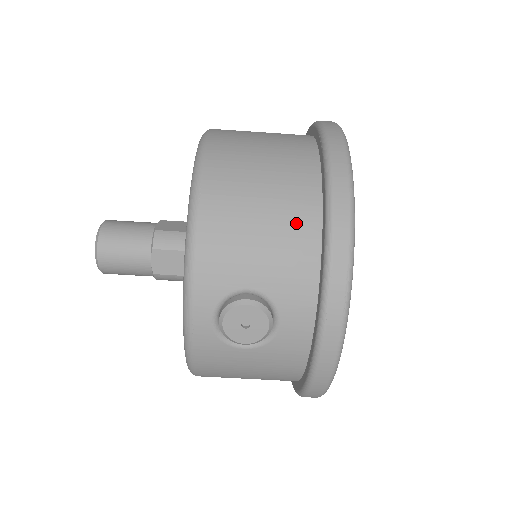
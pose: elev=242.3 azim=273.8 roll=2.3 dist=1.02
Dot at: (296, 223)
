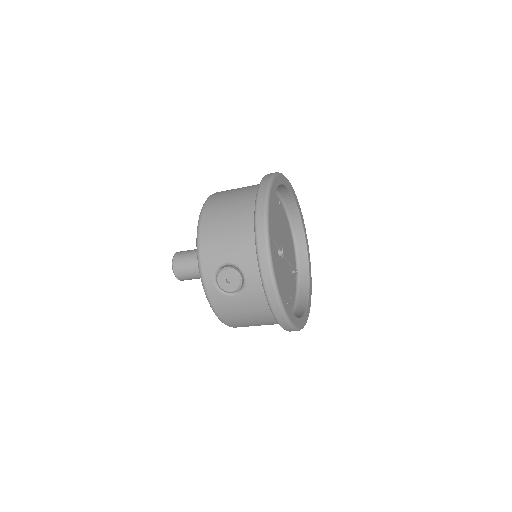
Dot at: (244, 225)
